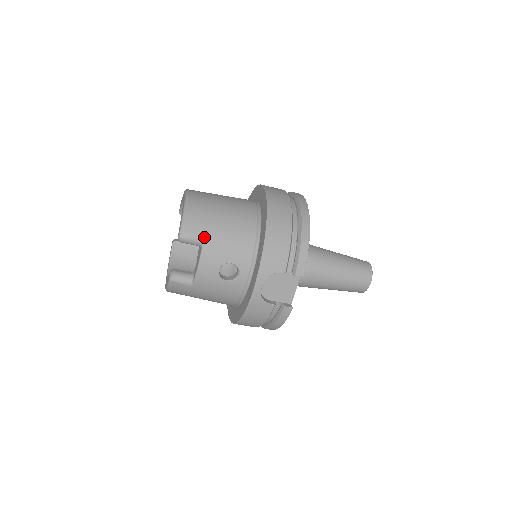
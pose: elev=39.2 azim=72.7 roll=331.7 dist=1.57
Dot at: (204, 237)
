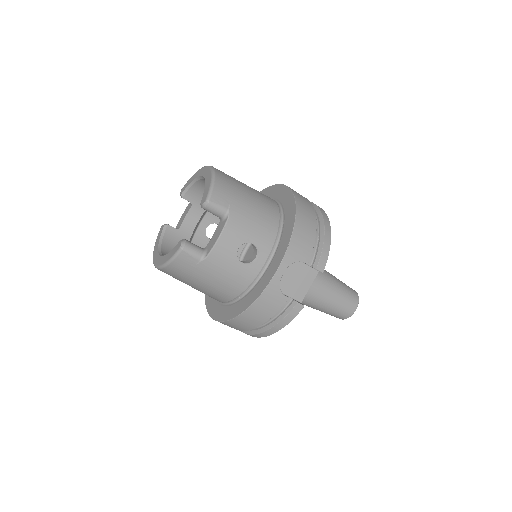
Dot at: (231, 208)
